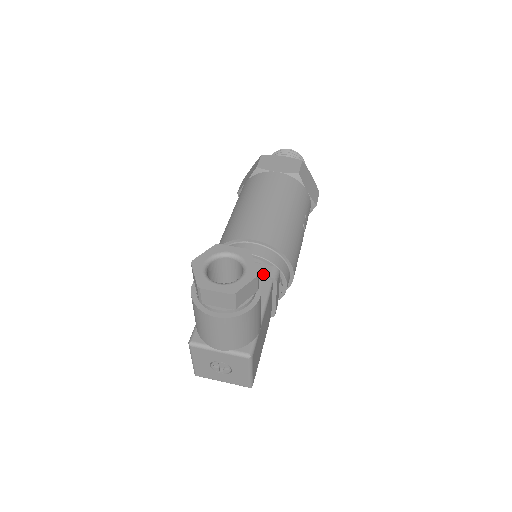
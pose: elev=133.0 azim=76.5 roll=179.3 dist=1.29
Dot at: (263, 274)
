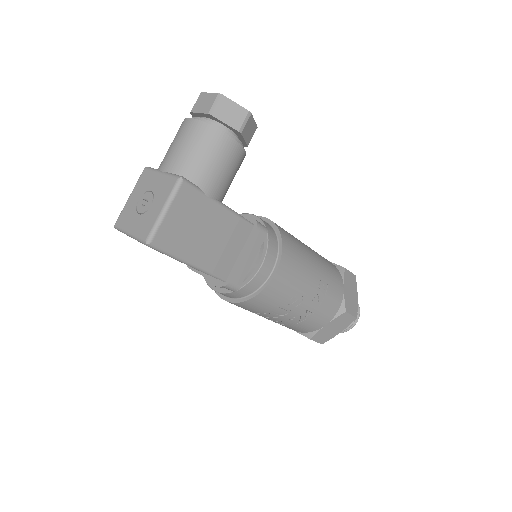
Dot at: (251, 218)
